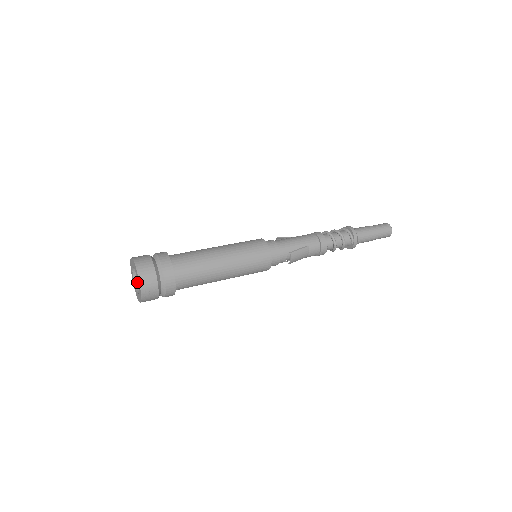
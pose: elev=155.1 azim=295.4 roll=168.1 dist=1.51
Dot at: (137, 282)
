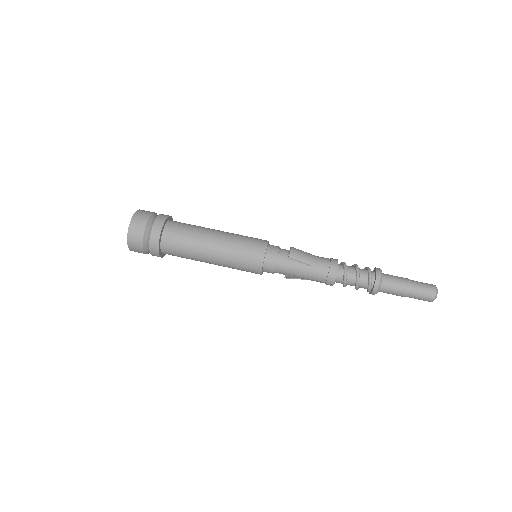
Dot at: occluded
